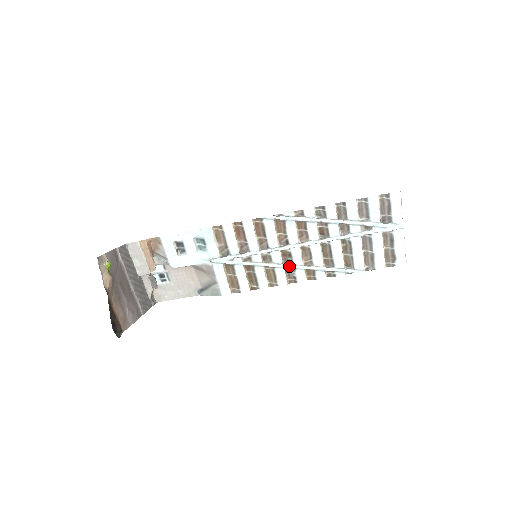
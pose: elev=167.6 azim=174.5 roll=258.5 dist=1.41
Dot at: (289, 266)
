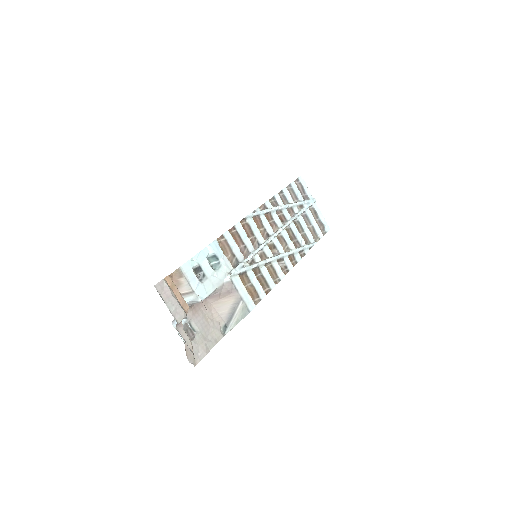
Dot at: (279, 256)
